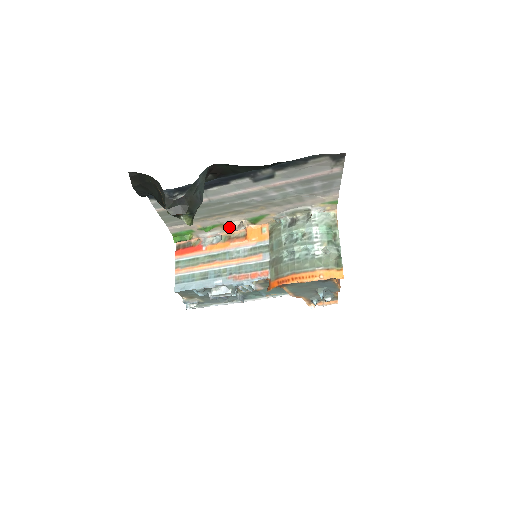
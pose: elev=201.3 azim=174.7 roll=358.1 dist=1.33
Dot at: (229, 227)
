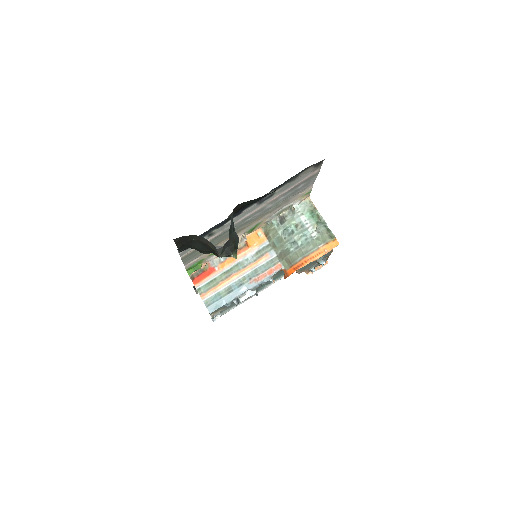
Dot at: occluded
